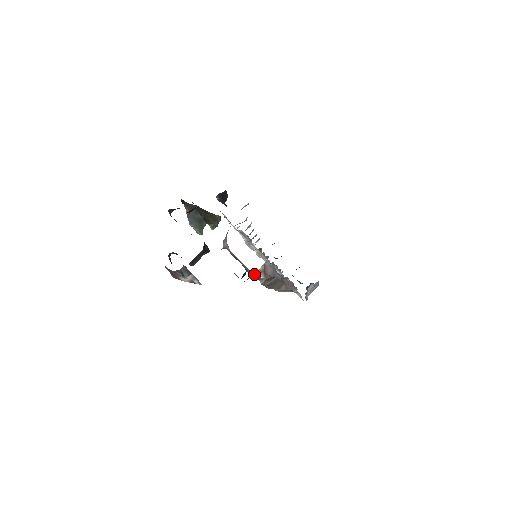
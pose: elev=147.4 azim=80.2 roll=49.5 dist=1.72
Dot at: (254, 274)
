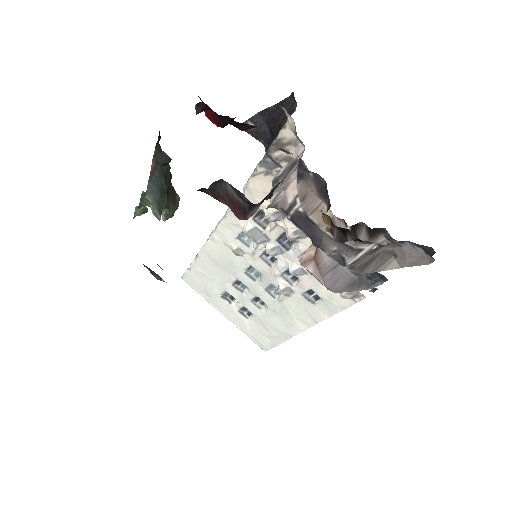
Dot at: (361, 235)
